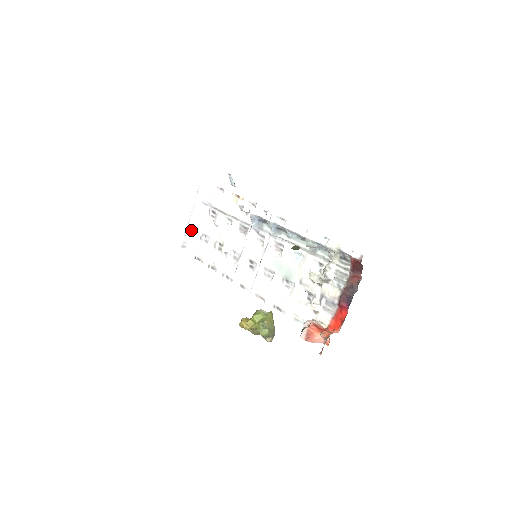
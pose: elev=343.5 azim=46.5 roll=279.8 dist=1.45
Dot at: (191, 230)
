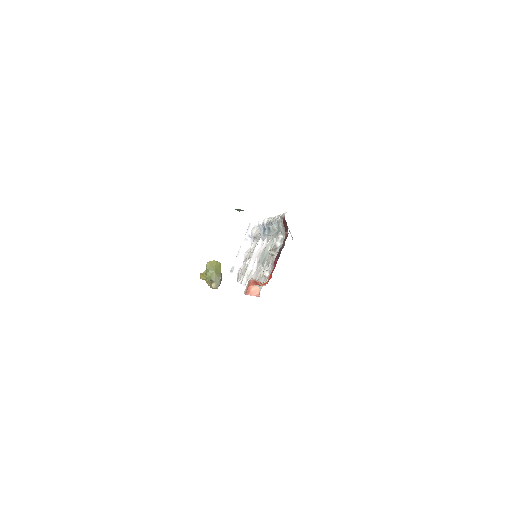
Dot at: (238, 258)
